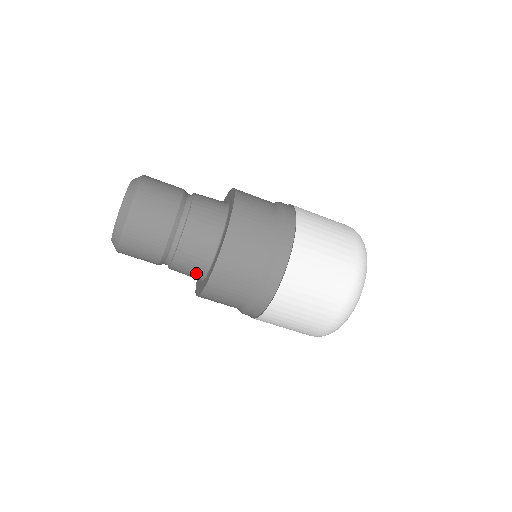
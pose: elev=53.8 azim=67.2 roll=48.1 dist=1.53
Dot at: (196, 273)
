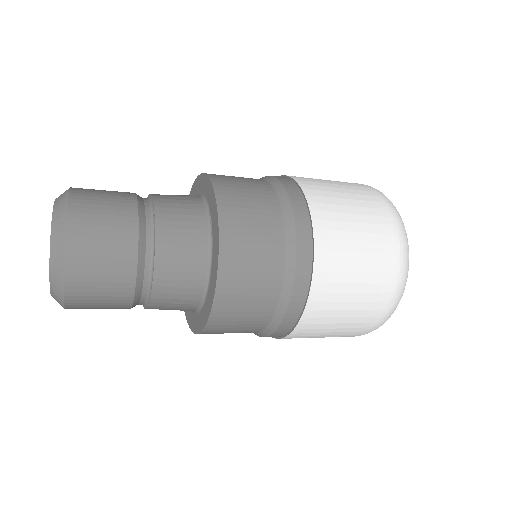
Dot at: occluded
